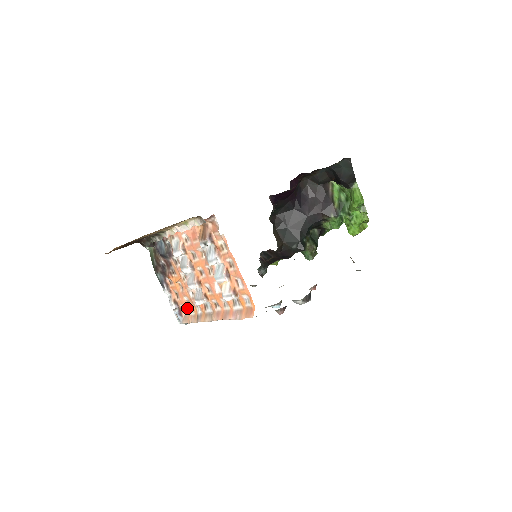
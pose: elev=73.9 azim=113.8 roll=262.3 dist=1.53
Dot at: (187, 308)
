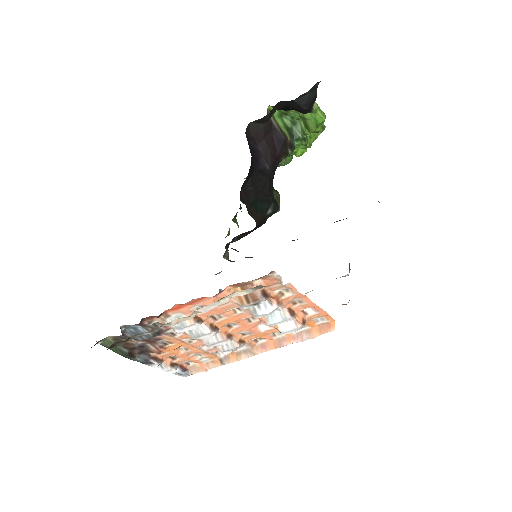
Dot at: (197, 361)
